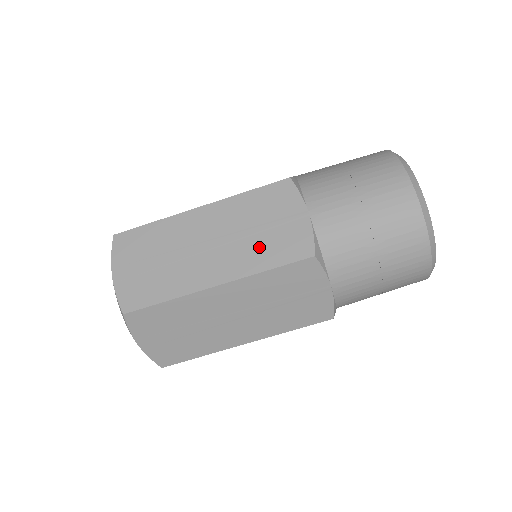
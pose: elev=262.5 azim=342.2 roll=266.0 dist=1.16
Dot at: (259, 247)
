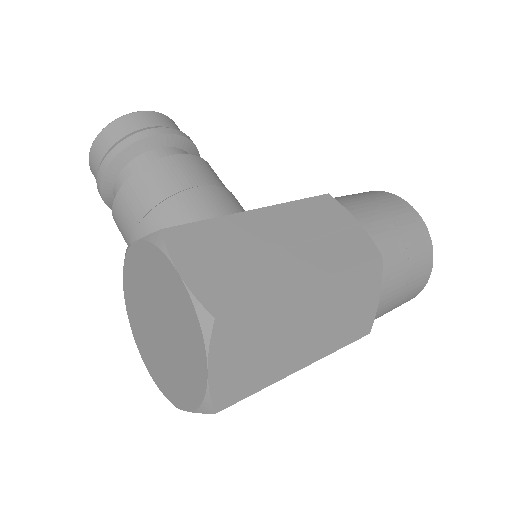
Dot at: (342, 328)
